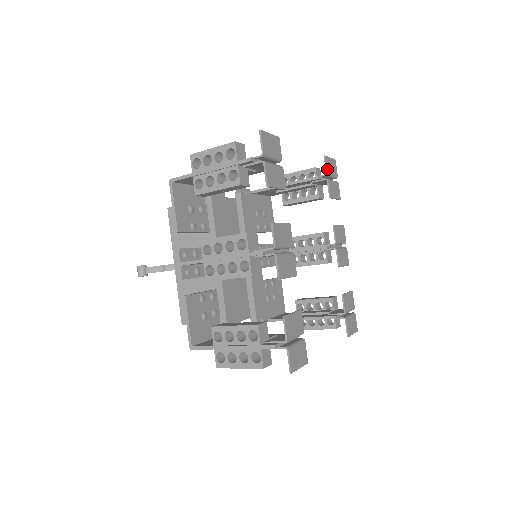
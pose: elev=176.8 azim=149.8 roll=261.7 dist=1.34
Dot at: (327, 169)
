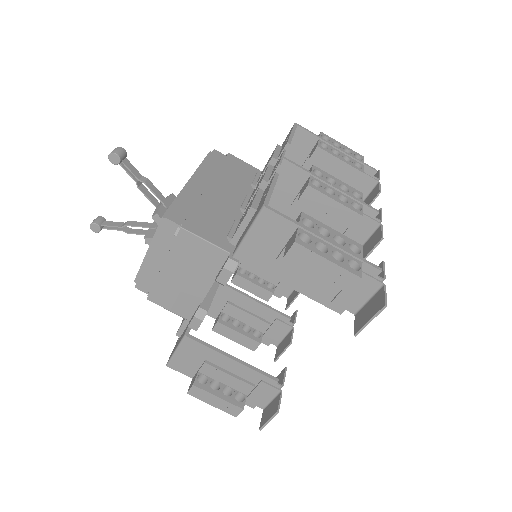
Dot at: occluded
